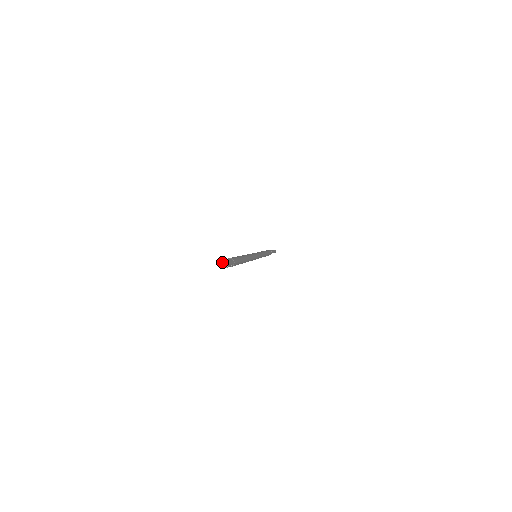
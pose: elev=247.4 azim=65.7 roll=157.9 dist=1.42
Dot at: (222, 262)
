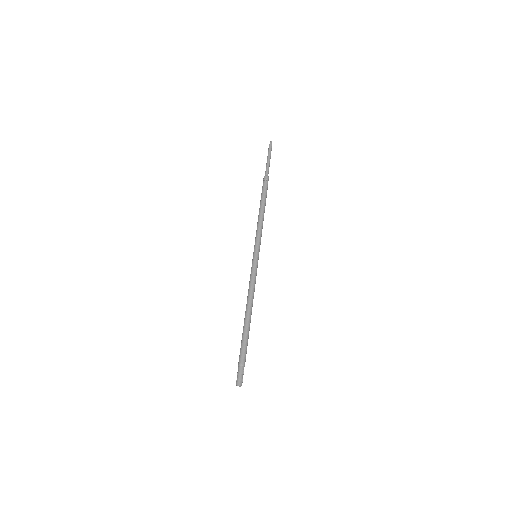
Dot at: (239, 381)
